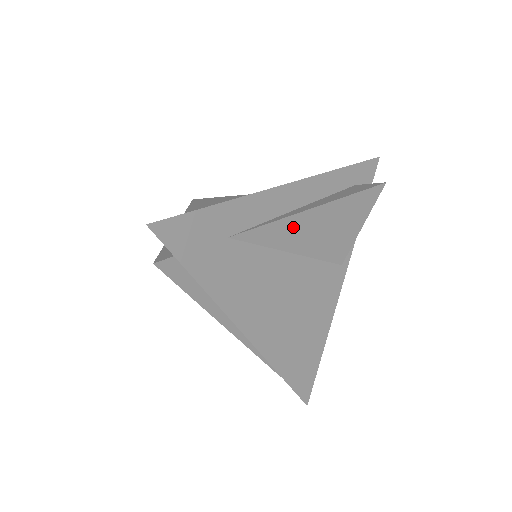
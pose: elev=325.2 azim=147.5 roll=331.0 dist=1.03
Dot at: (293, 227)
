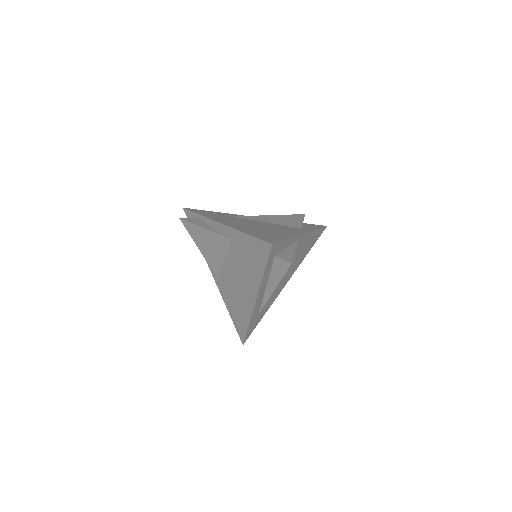
Dot at: occluded
